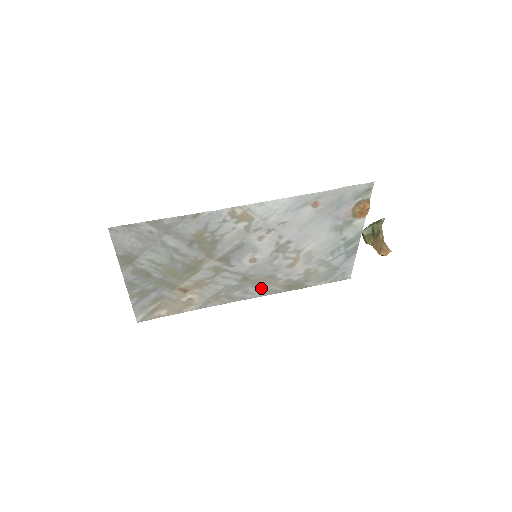
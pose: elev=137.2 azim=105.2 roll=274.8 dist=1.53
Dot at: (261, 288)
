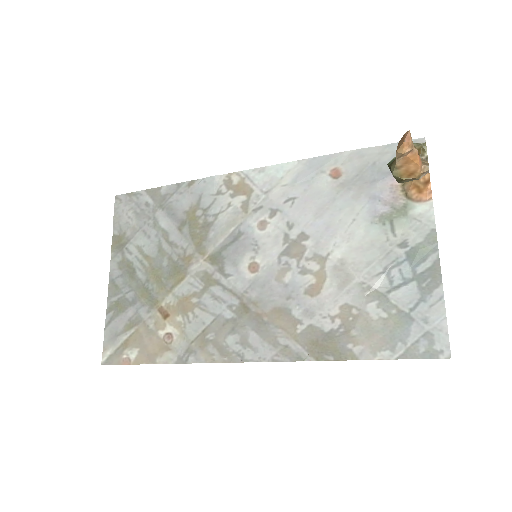
Dot at: (269, 338)
